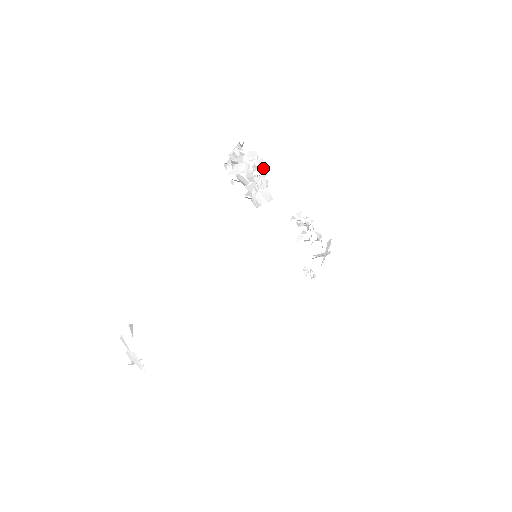
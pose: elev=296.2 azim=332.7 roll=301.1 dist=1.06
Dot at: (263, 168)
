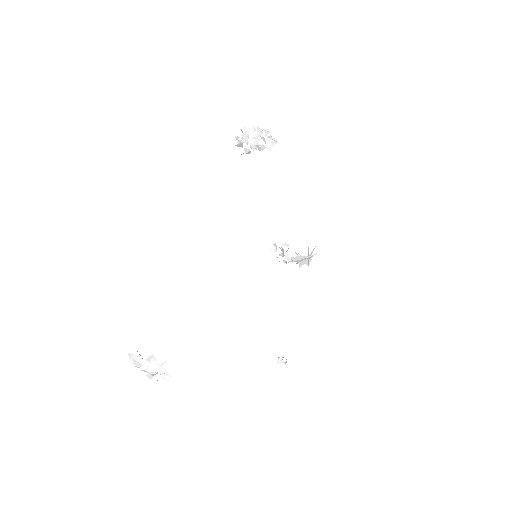
Dot at: occluded
